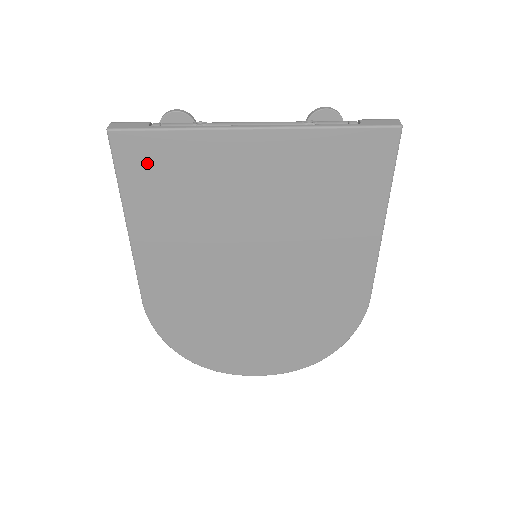
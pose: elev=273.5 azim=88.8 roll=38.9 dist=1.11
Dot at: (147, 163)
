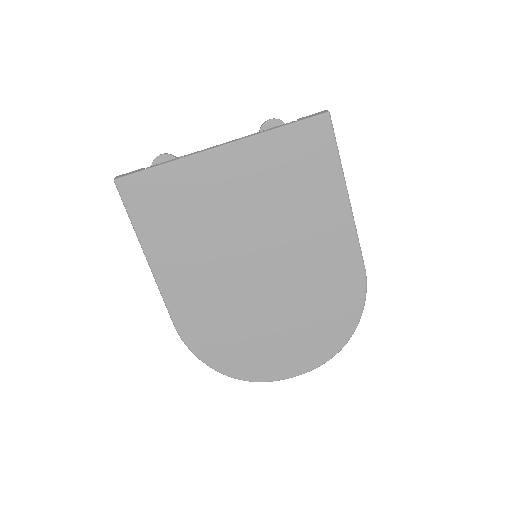
Dot at: (149, 198)
